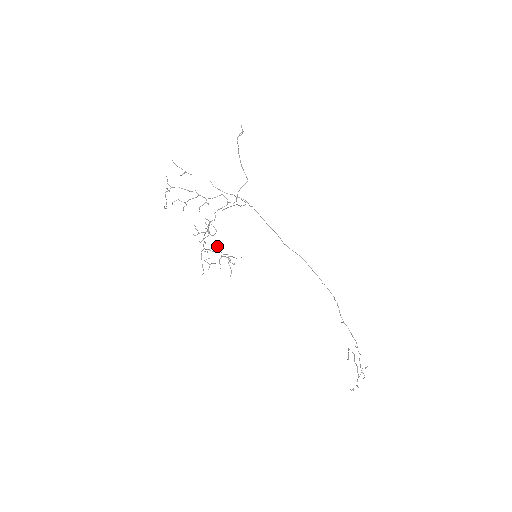
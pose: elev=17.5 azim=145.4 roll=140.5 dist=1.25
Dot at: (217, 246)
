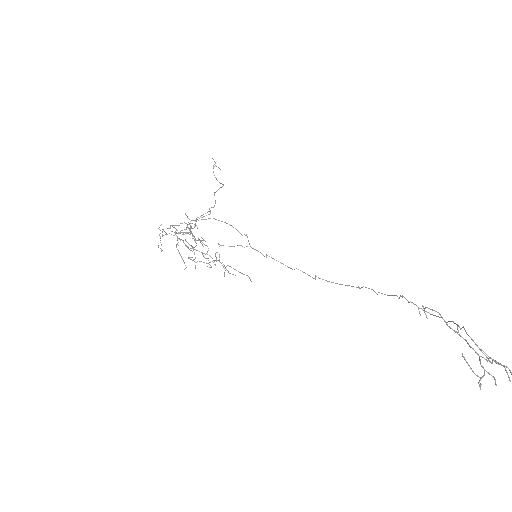
Dot at: (199, 239)
